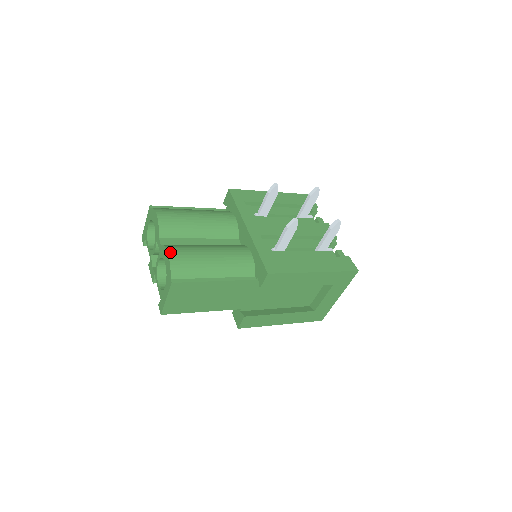
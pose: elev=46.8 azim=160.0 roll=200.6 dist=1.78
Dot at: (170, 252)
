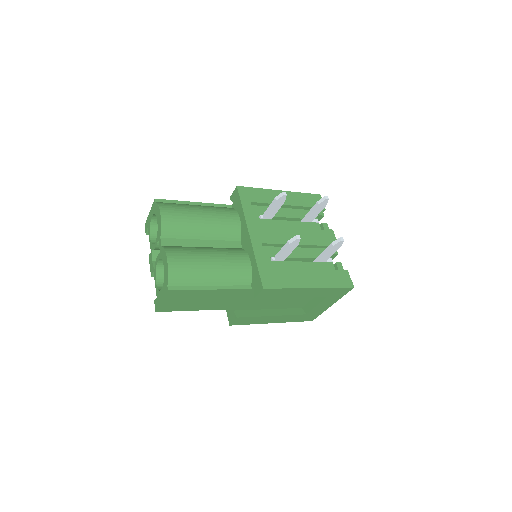
Dot at: (169, 258)
